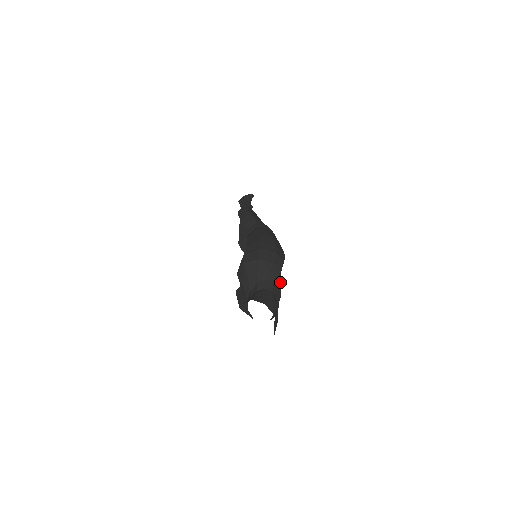
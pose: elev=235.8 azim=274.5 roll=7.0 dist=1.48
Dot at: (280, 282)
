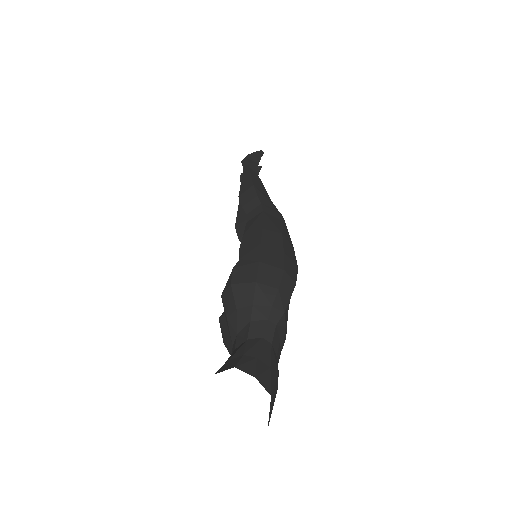
Dot at: (287, 317)
